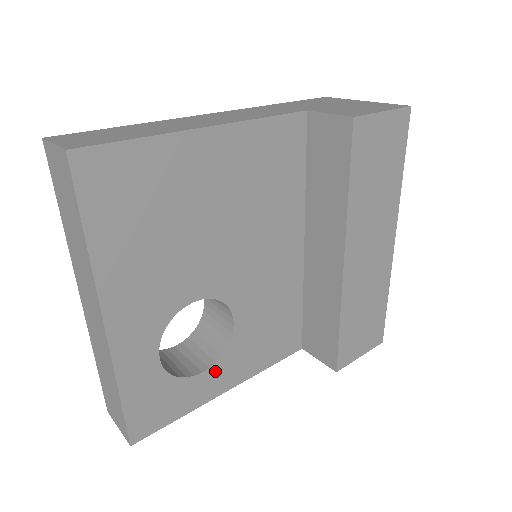
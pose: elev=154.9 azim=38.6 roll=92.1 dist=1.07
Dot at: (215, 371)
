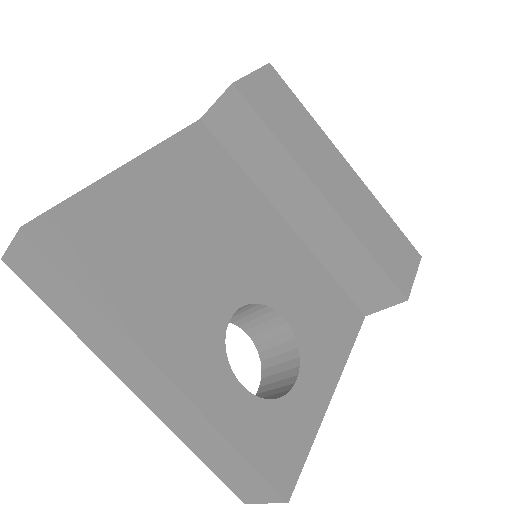
Dot at: (306, 376)
